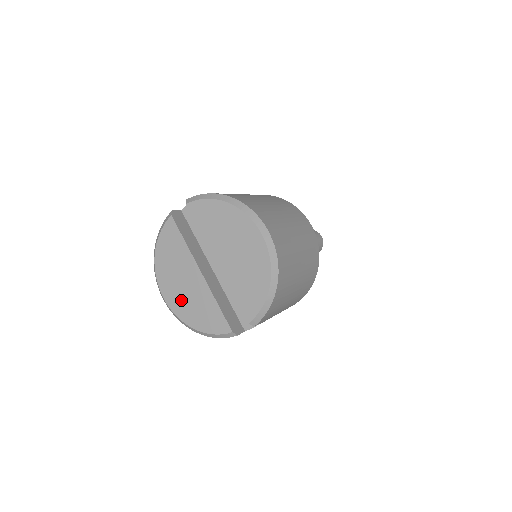
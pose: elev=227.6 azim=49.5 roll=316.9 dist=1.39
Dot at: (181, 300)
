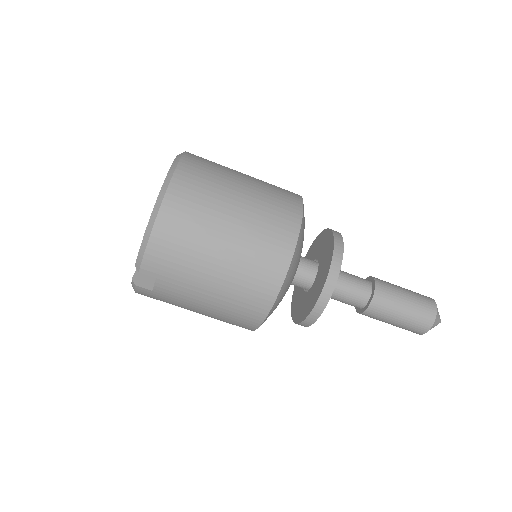
Dot at: occluded
